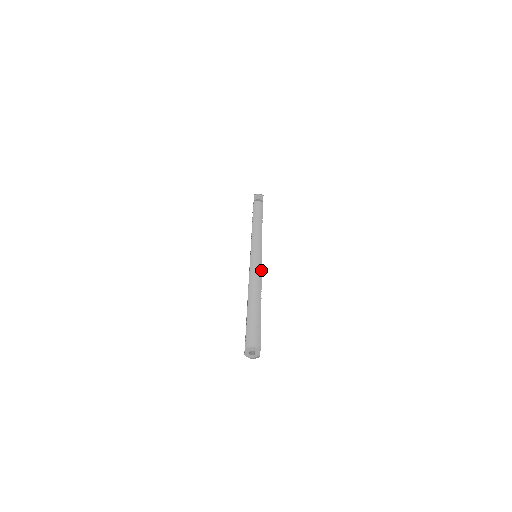
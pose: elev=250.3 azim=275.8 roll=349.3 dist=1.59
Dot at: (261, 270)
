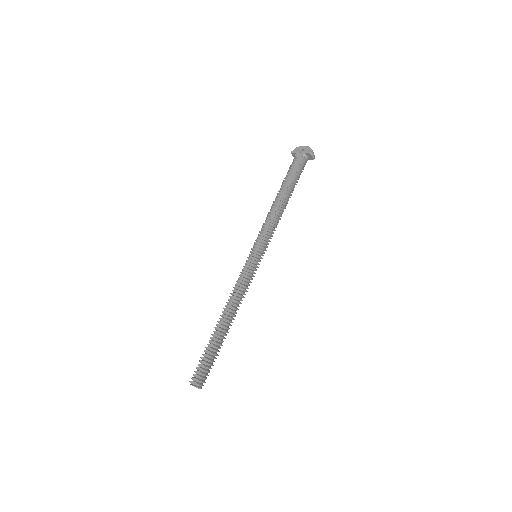
Dot at: occluded
